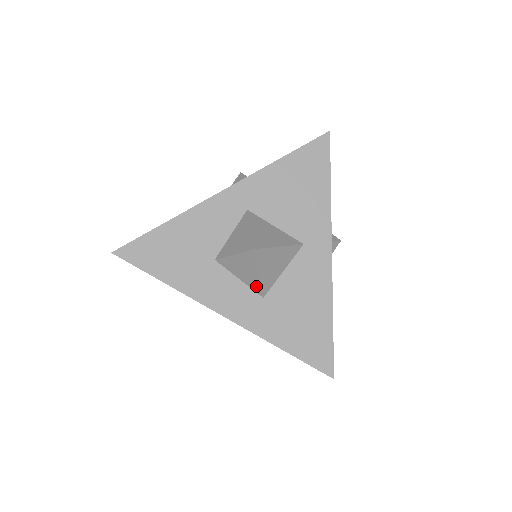
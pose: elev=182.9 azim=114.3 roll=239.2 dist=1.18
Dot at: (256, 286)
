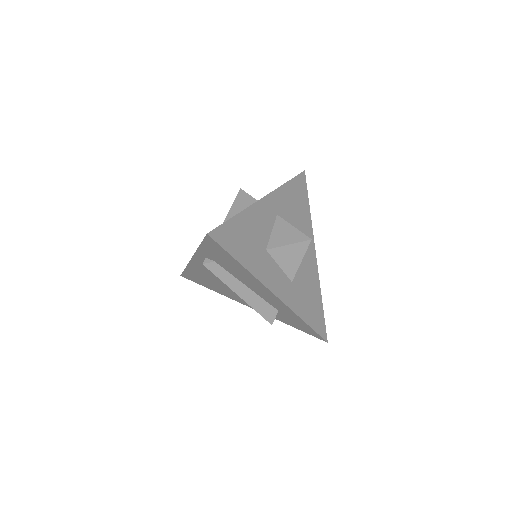
Dot at: (292, 272)
